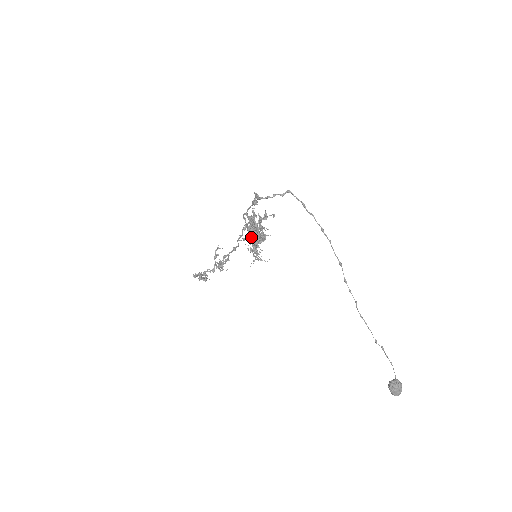
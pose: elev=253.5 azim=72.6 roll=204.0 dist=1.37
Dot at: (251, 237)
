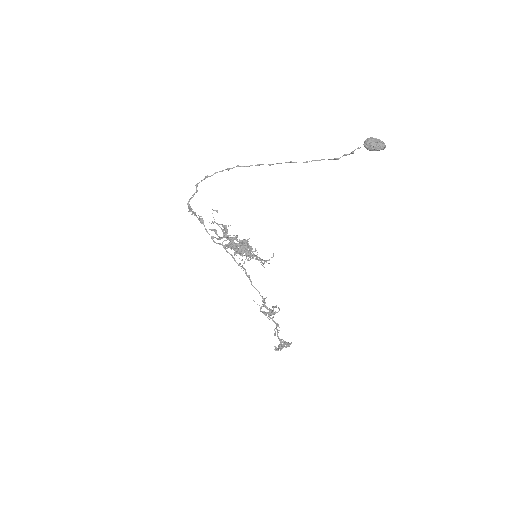
Dot at: (238, 250)
